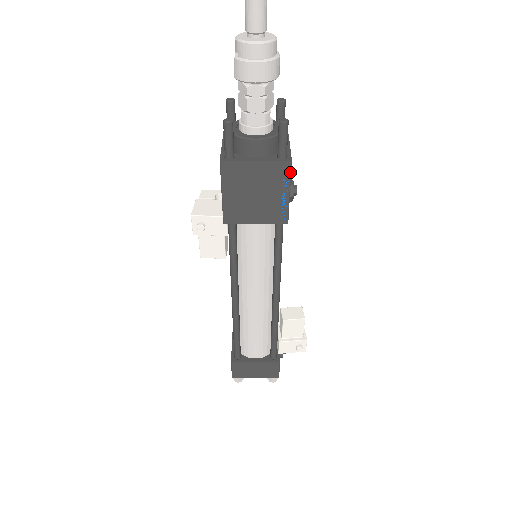
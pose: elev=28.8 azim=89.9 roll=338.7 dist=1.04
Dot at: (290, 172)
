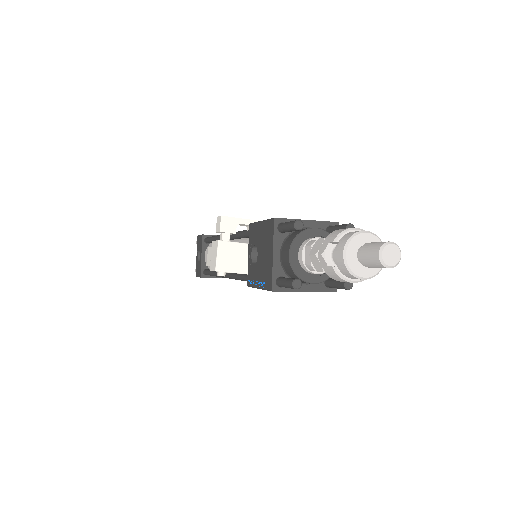
Dot at: occluded
